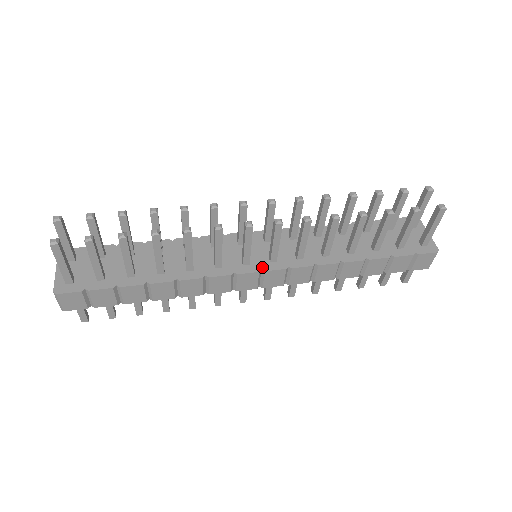
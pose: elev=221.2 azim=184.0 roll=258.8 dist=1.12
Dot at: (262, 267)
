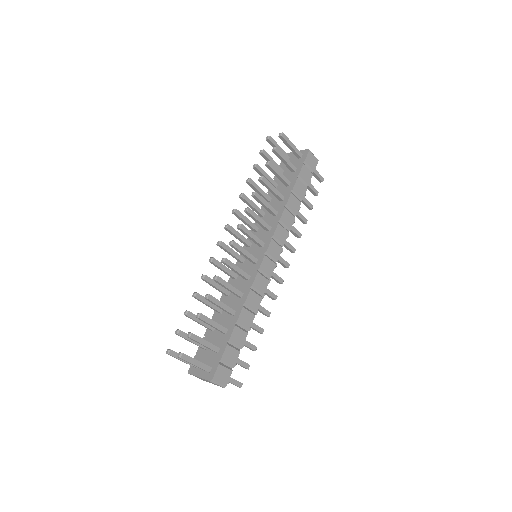
Dot at: (263, 253)
